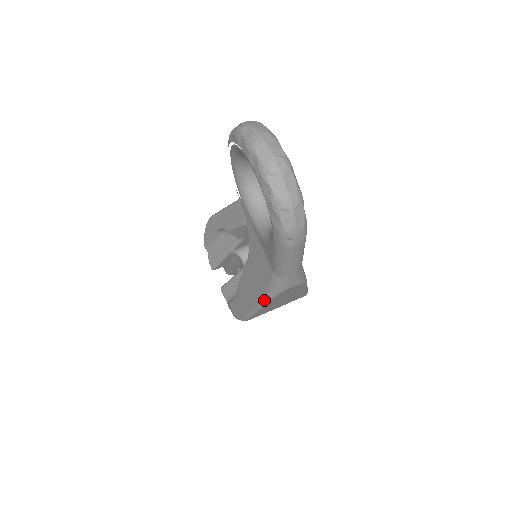
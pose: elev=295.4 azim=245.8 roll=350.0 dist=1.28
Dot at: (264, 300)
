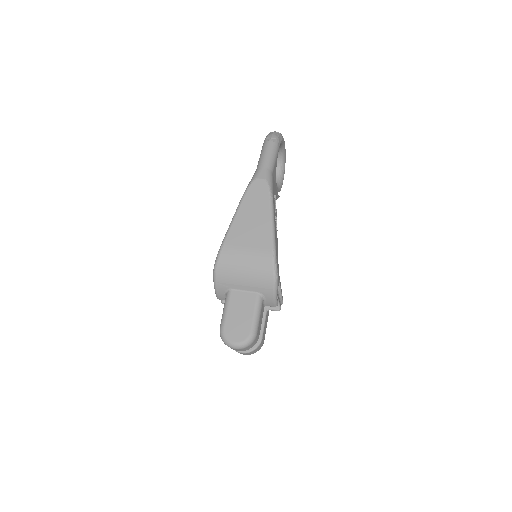
Dot at: (242, 197)
